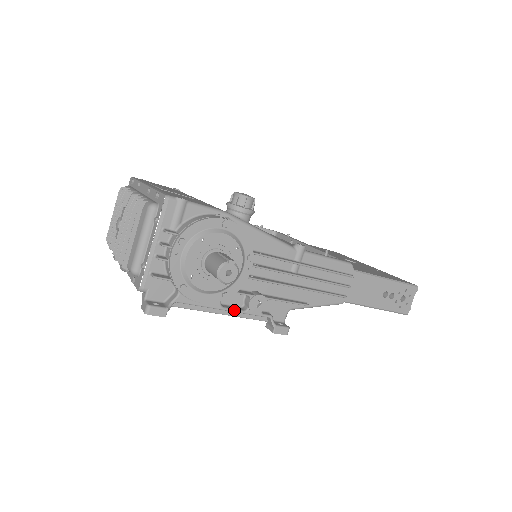
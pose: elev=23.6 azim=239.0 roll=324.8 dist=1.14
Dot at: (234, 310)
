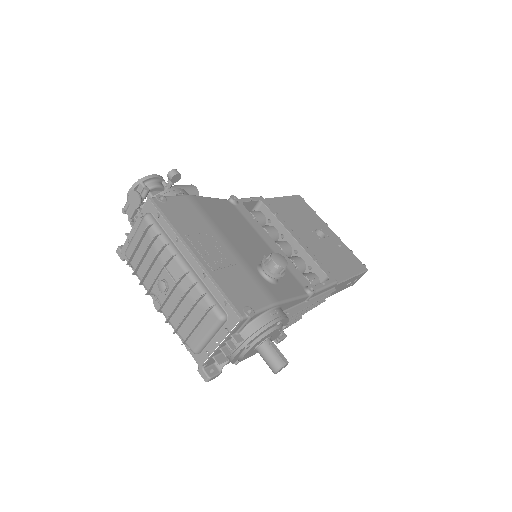
Dot at: occluded
